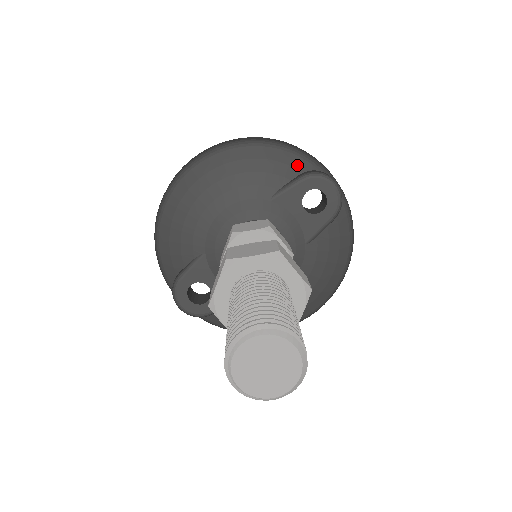
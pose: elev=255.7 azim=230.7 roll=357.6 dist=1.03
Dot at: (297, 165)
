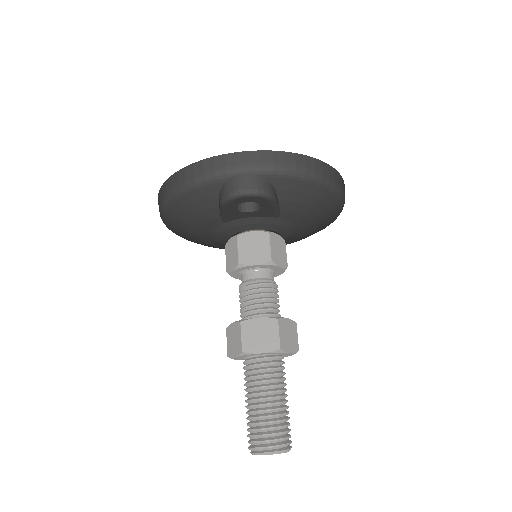
Dot at: (209, 194)
